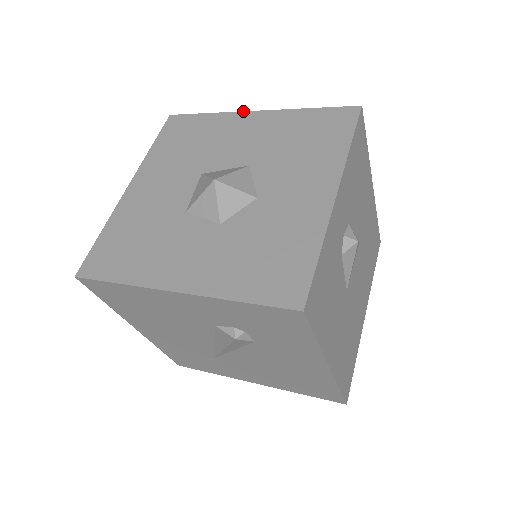
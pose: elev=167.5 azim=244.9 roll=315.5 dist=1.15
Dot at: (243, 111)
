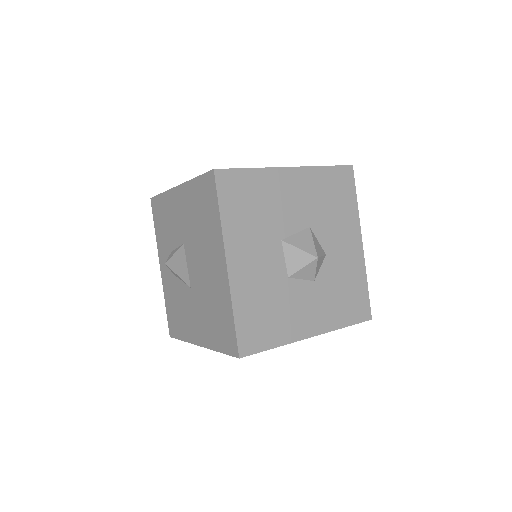
Dot at: (281, 167)
